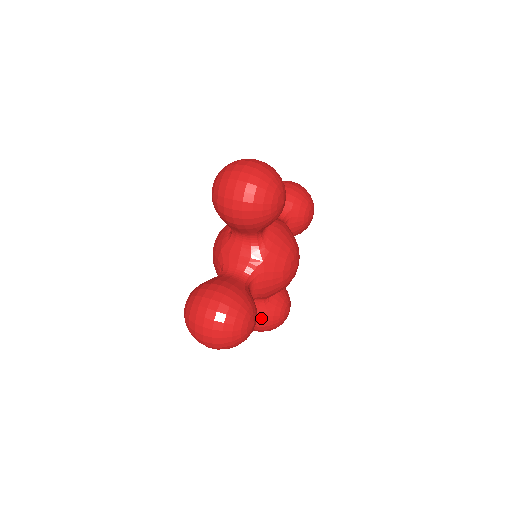
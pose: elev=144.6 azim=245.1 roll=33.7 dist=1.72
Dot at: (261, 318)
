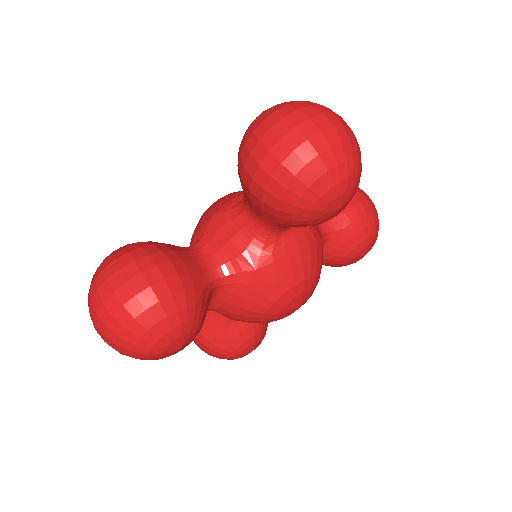
Dot at: occluded
